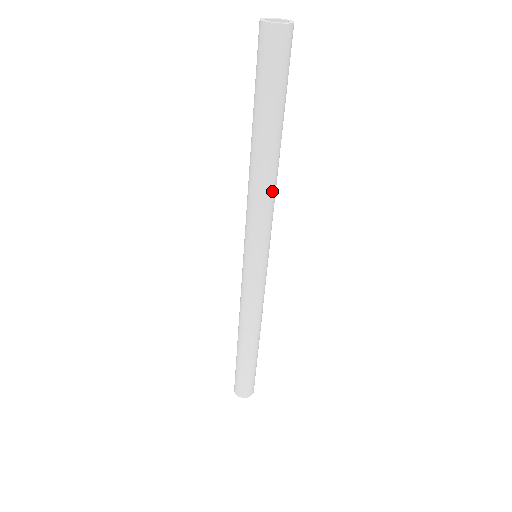
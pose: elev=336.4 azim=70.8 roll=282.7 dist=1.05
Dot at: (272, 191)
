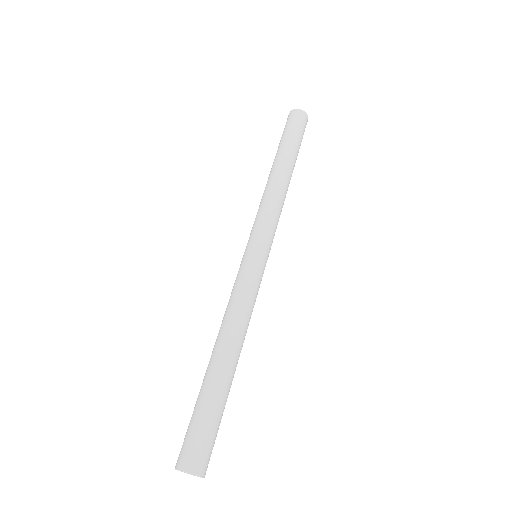
Dot at: (273, 191)
